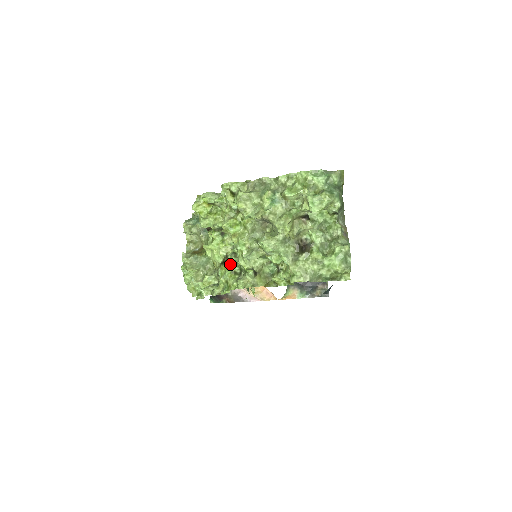
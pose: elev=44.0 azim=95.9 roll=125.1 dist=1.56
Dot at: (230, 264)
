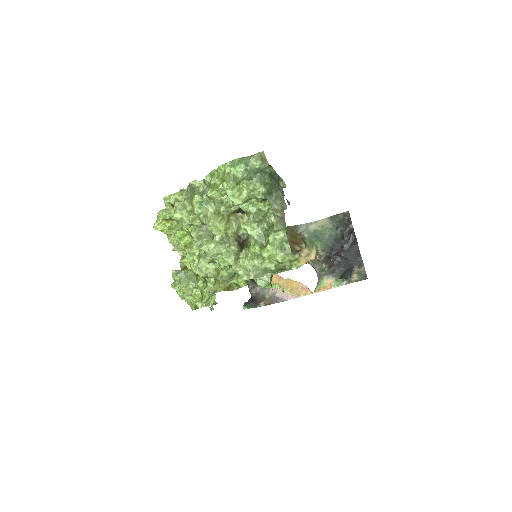
Dot at: occluded
